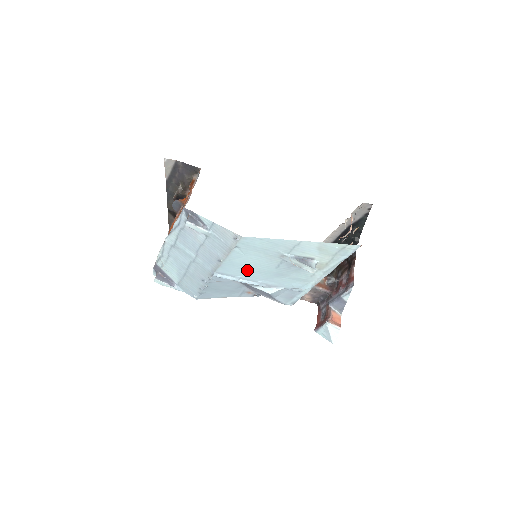
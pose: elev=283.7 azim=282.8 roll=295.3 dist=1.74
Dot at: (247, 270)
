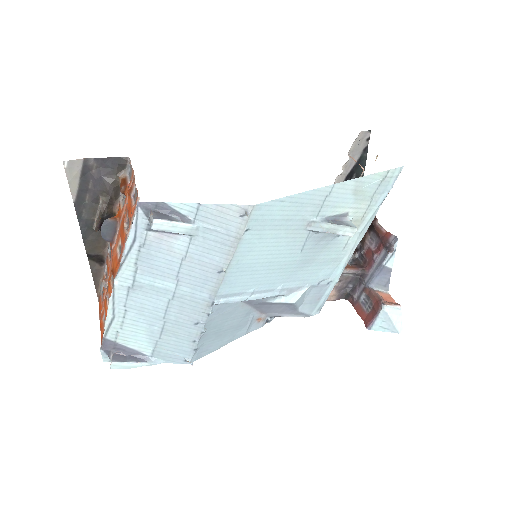
Dot at: (261, 273)
